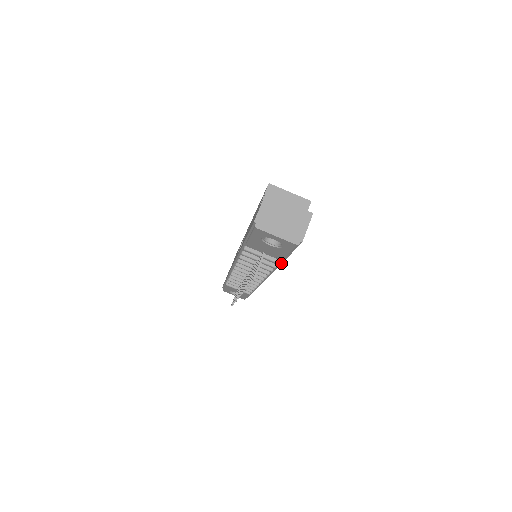
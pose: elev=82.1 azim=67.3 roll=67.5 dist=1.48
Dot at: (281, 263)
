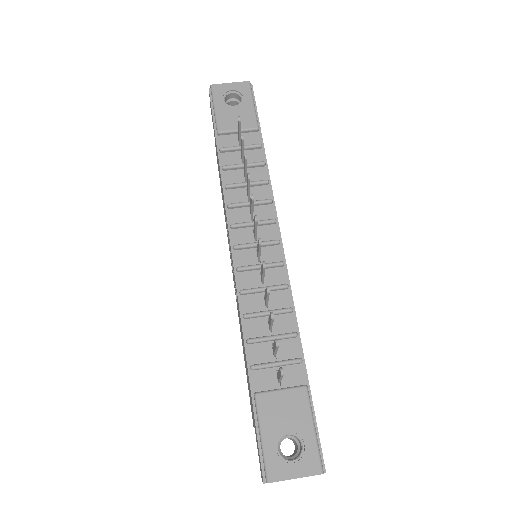
Dot at: occluded
